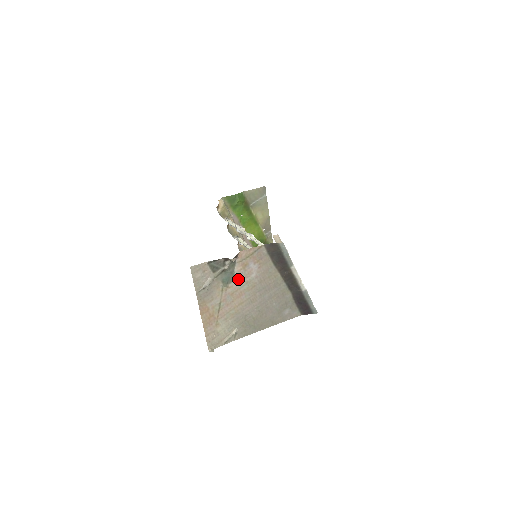
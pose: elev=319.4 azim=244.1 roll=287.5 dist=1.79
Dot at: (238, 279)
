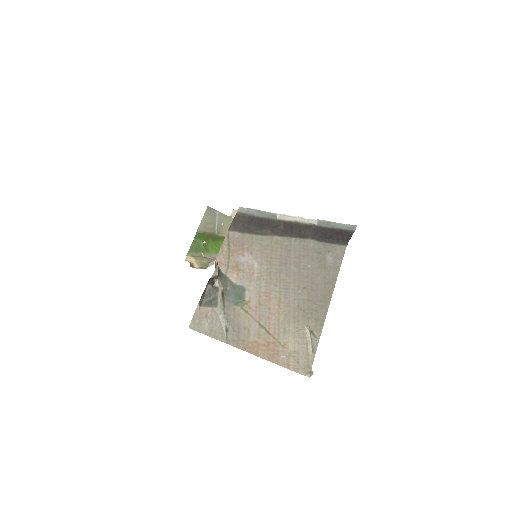
Dot at: (247, 285)
